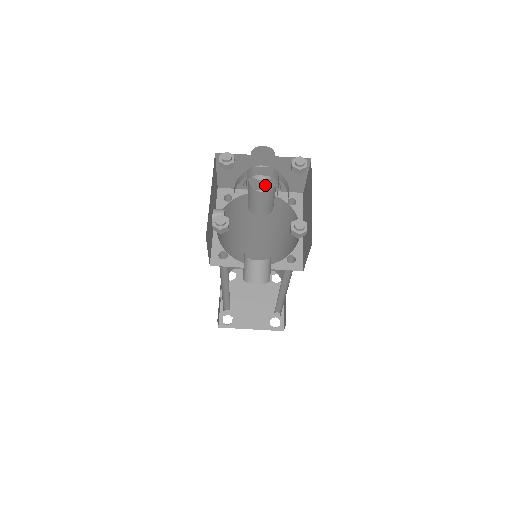
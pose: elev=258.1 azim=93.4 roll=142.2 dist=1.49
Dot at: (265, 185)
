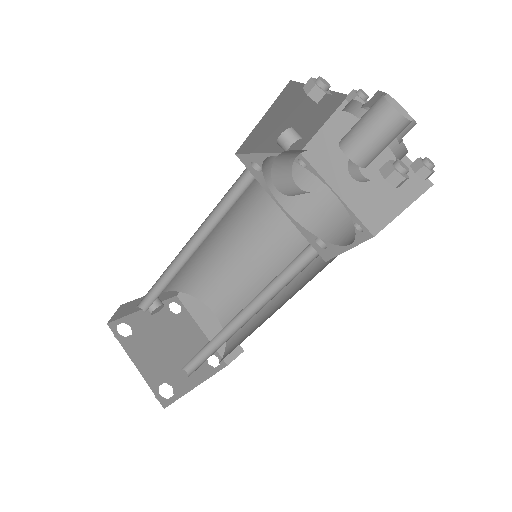
Dot at: (348, 189)
